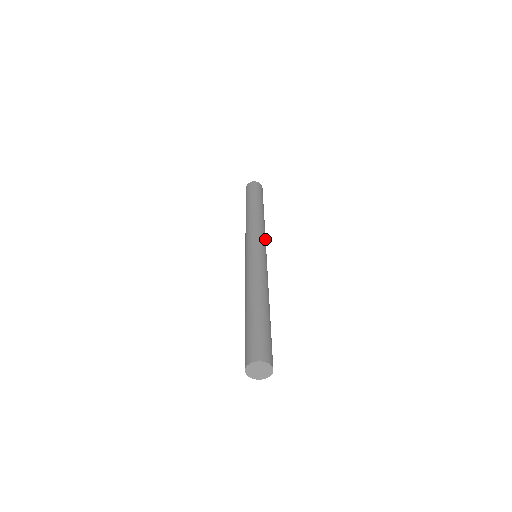
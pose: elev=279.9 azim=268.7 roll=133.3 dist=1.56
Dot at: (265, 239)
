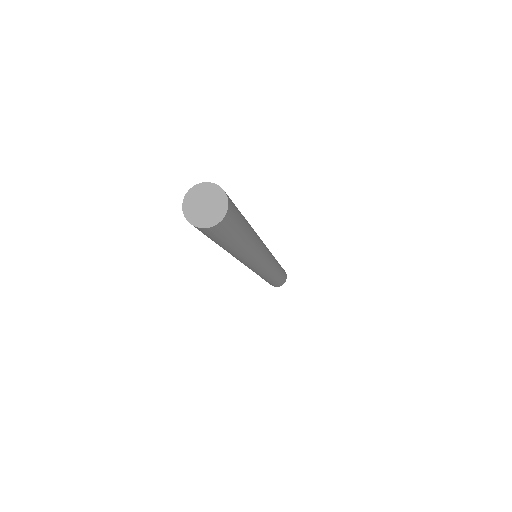
Dot at: (273, 263)
